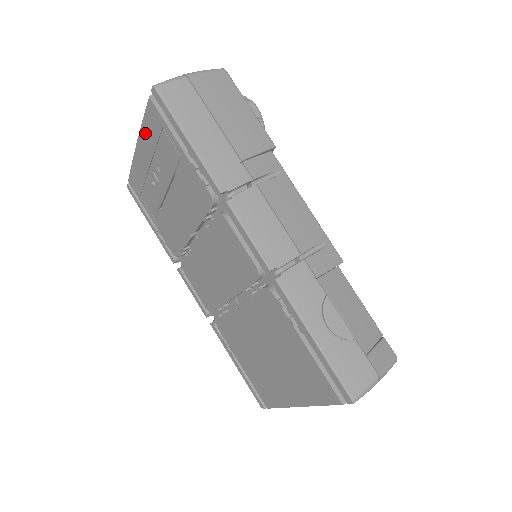
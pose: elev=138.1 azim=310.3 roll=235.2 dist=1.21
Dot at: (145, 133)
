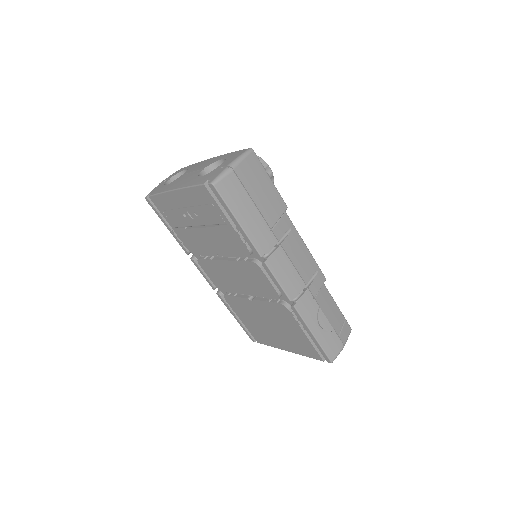
Dot at: (188, 193)
